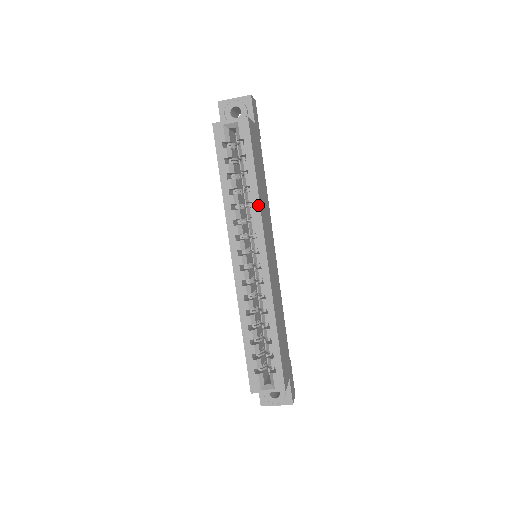
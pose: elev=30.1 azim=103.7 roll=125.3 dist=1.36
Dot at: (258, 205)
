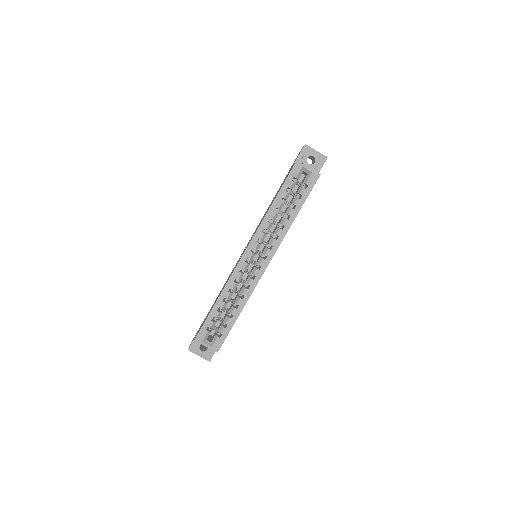
Dot at: (286, 231)
